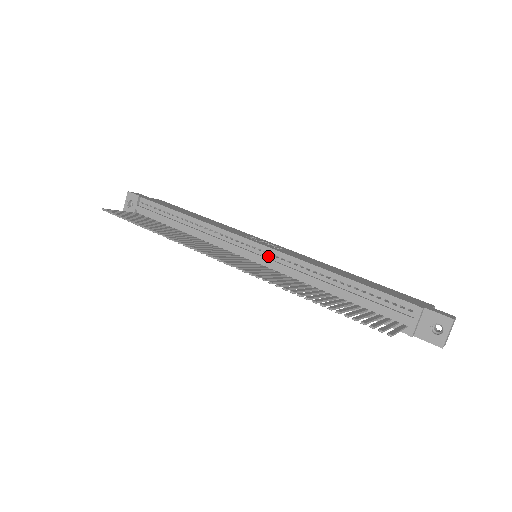
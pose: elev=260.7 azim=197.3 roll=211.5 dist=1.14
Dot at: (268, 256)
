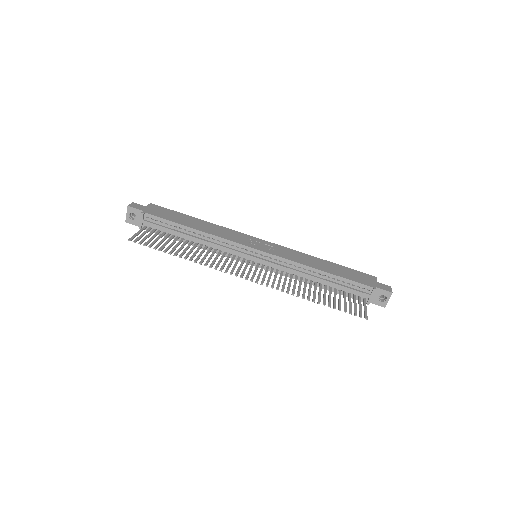
Dot at: (269, 259)
